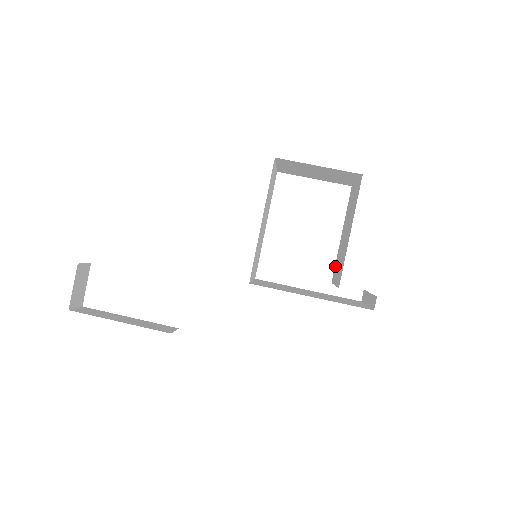
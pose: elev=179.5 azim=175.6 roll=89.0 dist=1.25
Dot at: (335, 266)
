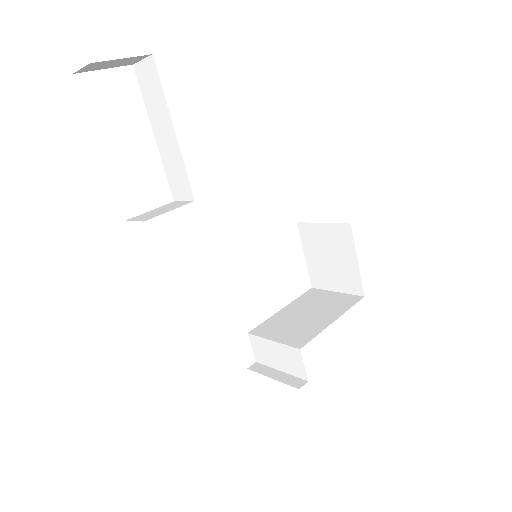
Dot at: (264, 325)
